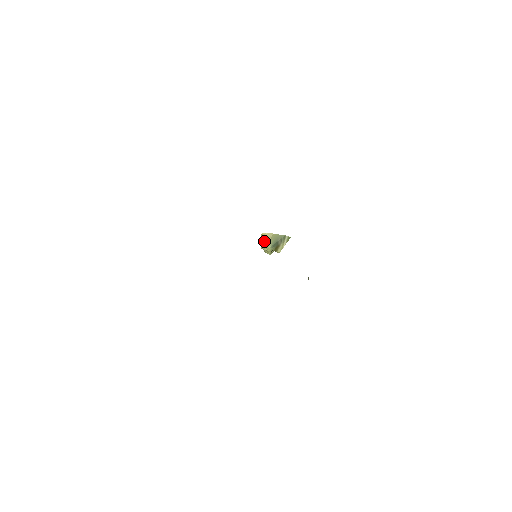
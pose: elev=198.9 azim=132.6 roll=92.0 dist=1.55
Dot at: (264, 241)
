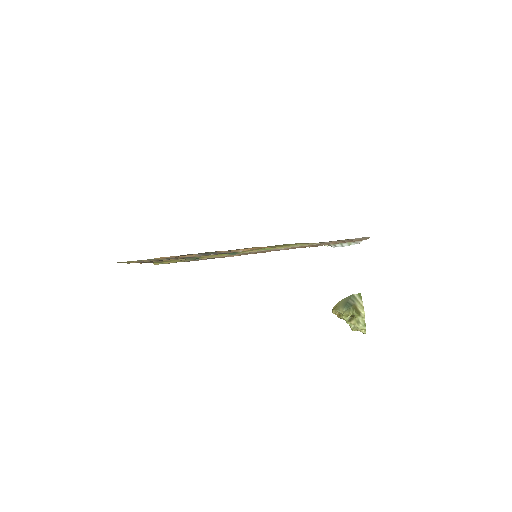
Dot at: (337, 313)
